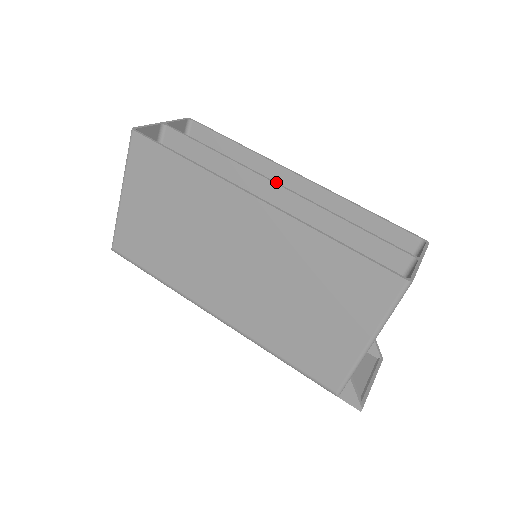
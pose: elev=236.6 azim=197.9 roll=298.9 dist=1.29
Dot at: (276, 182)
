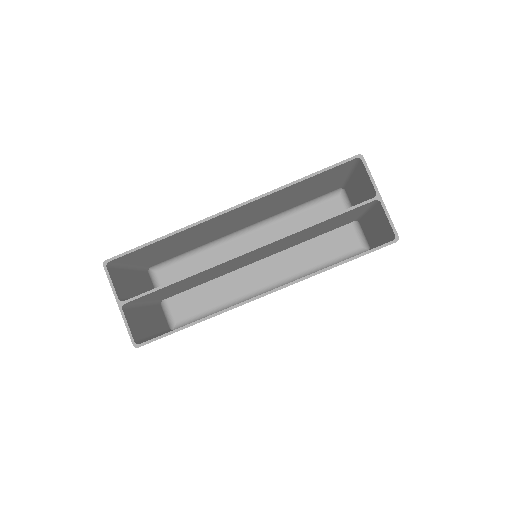
Dot at: (242, 253)
